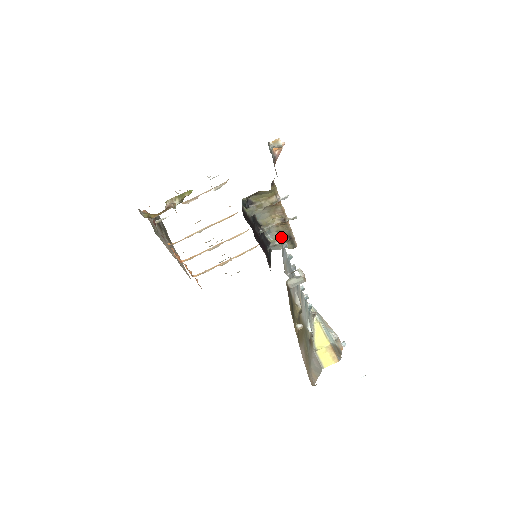
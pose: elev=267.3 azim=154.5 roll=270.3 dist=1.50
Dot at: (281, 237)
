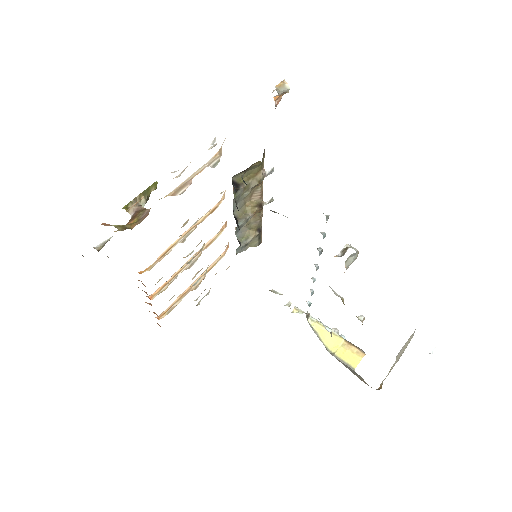
Dot at: (250, 232)
